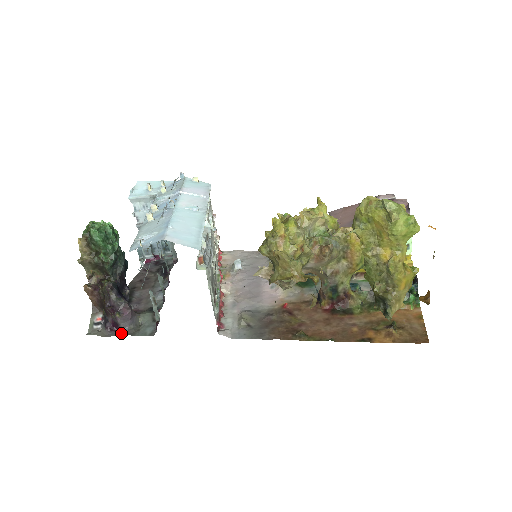
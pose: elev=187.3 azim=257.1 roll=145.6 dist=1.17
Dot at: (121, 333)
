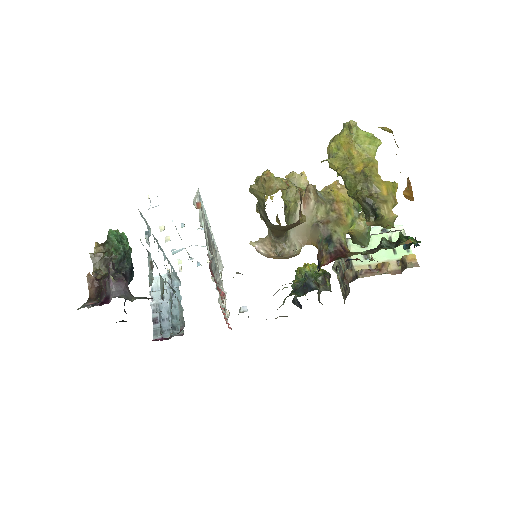
Dot at: (110, 298)
